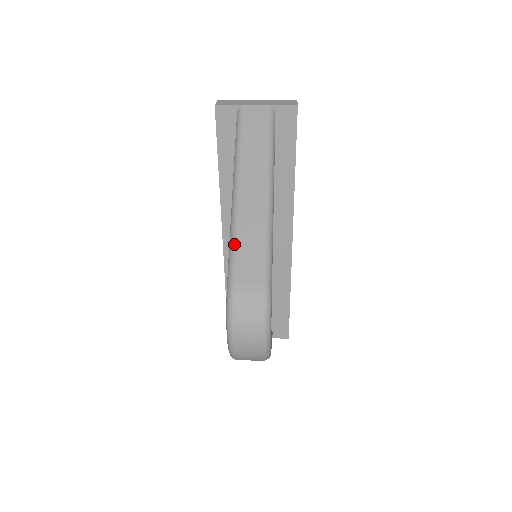
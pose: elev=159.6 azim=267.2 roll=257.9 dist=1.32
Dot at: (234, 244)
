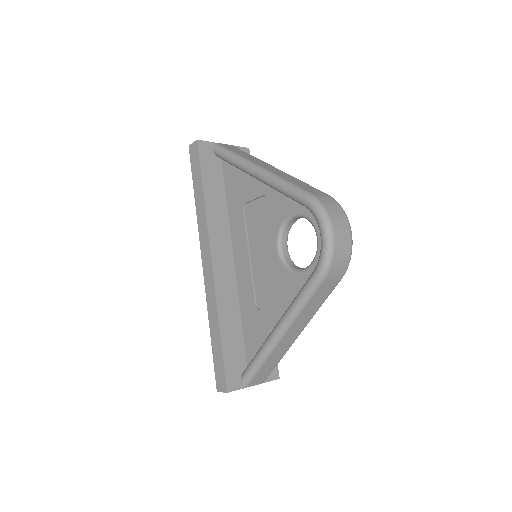
Dot at: (287, 181)
